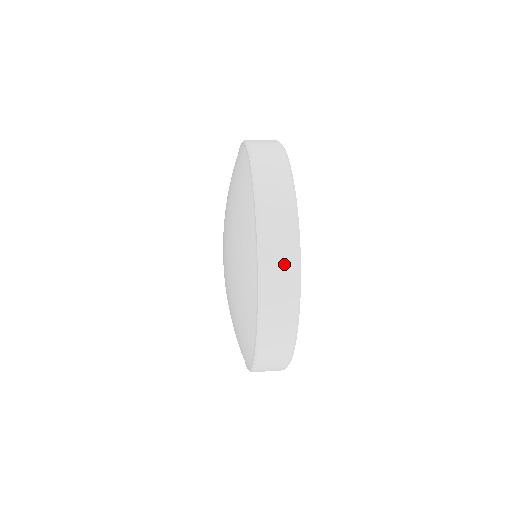
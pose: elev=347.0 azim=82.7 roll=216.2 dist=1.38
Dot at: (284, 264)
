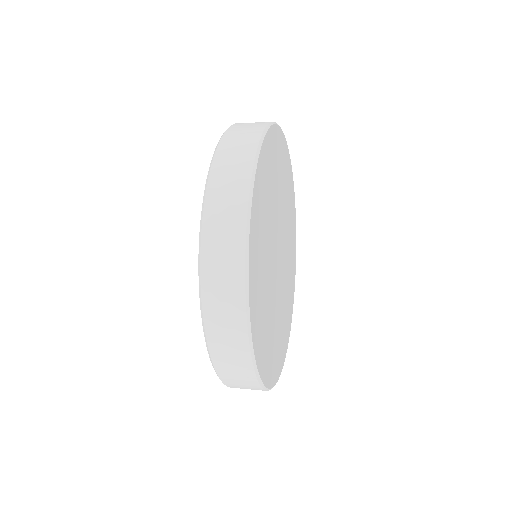
Dot at: (227, 251)
